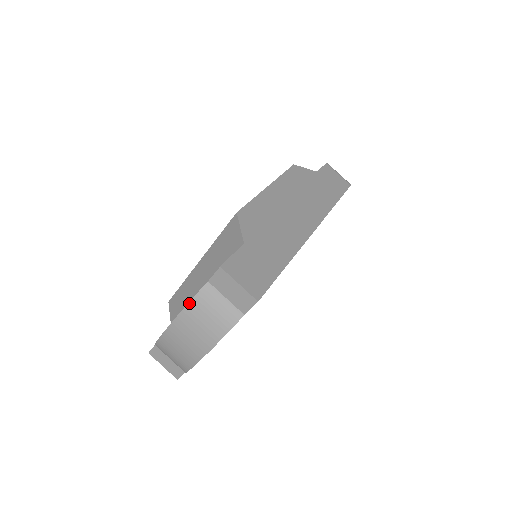
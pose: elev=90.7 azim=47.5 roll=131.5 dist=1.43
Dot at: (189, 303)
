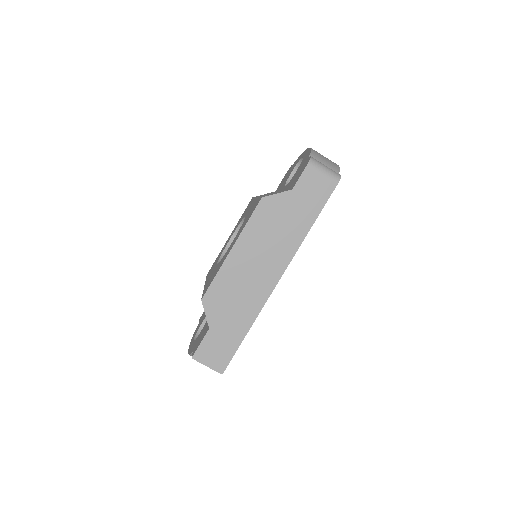
Dot at: occluded
